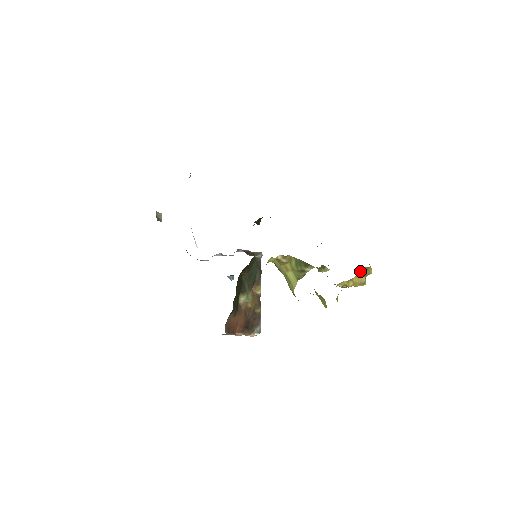
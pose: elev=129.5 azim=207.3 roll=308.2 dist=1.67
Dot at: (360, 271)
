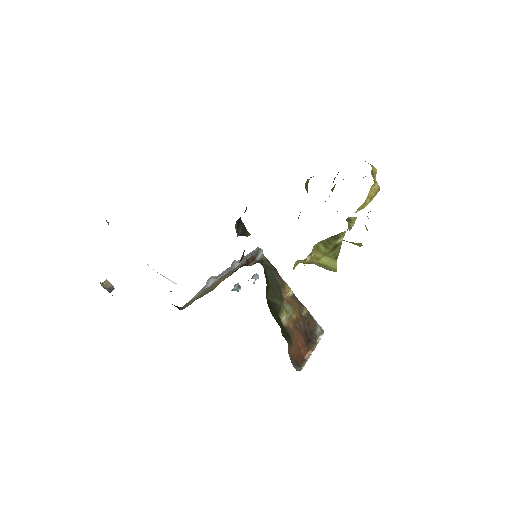
Dot at: occluded
